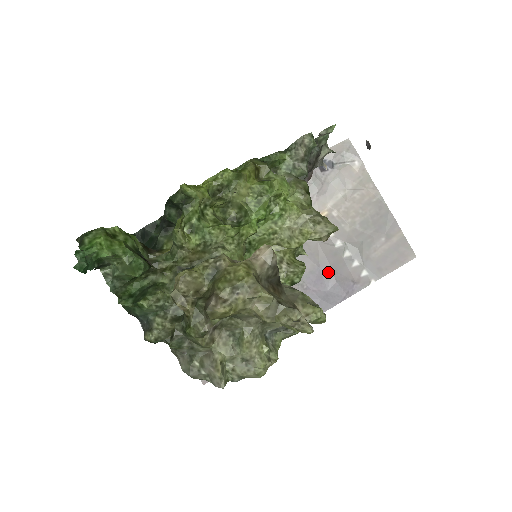
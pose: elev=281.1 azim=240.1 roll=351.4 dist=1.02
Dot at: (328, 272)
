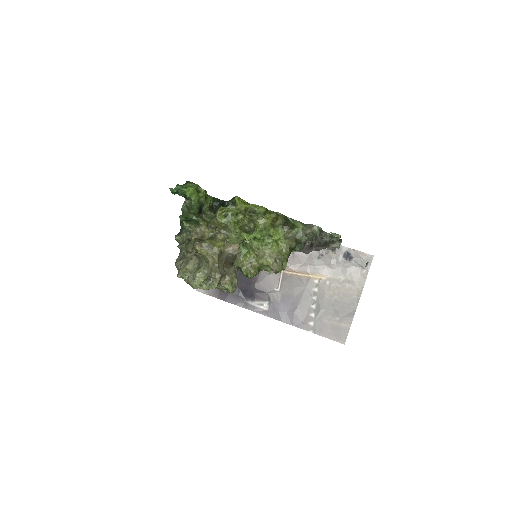
Dot at: (296, 304)
